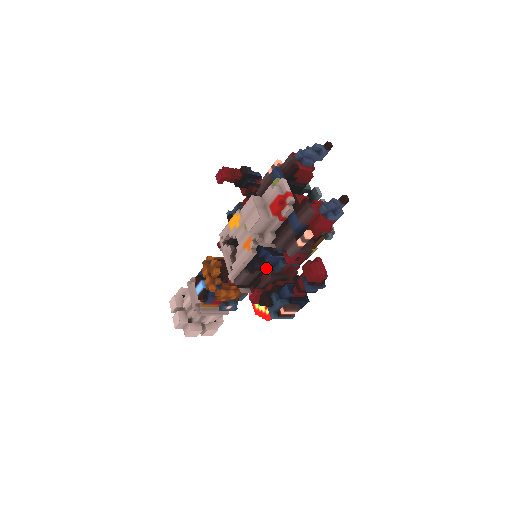
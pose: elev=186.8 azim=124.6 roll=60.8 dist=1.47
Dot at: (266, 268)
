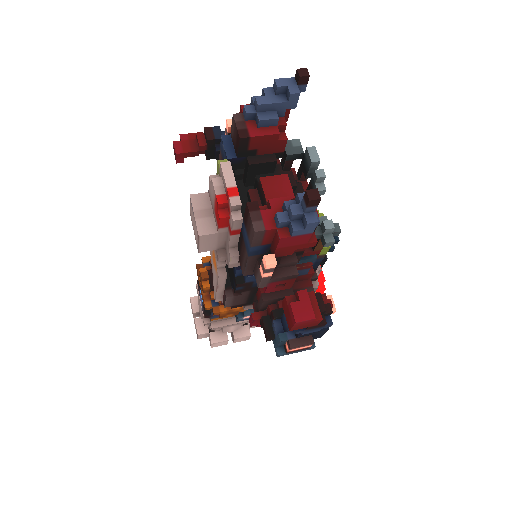
Dot at: (255, 286)
